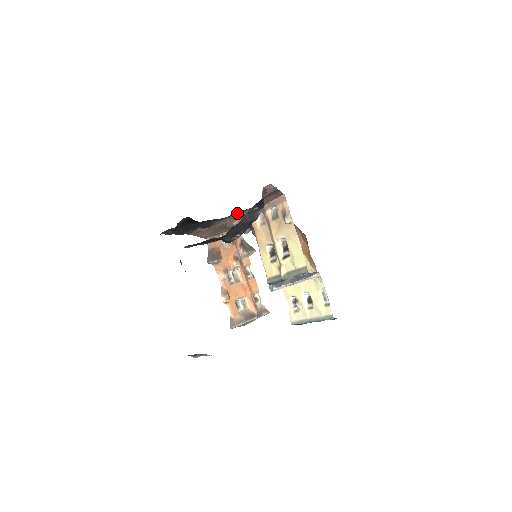
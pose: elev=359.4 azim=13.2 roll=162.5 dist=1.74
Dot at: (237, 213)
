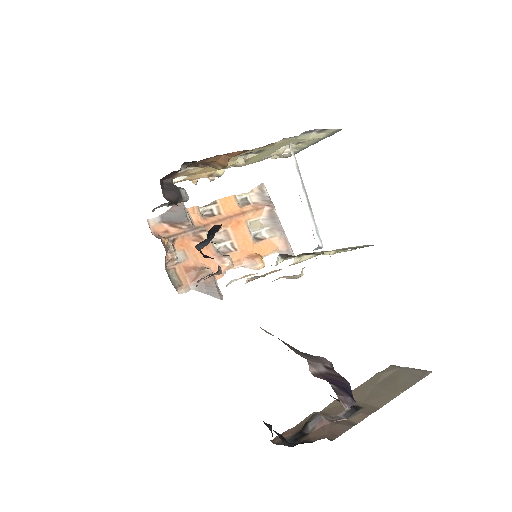
Dot at: occluded
